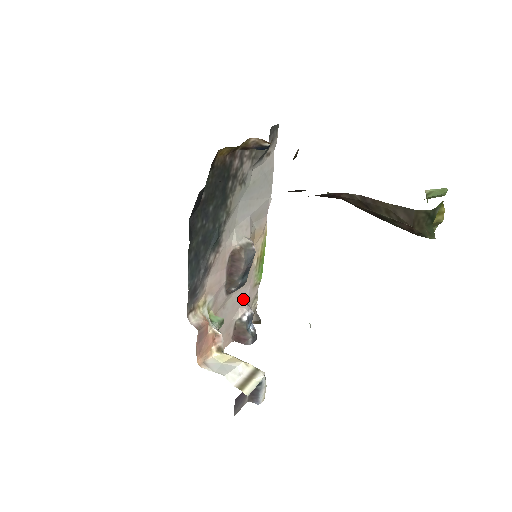
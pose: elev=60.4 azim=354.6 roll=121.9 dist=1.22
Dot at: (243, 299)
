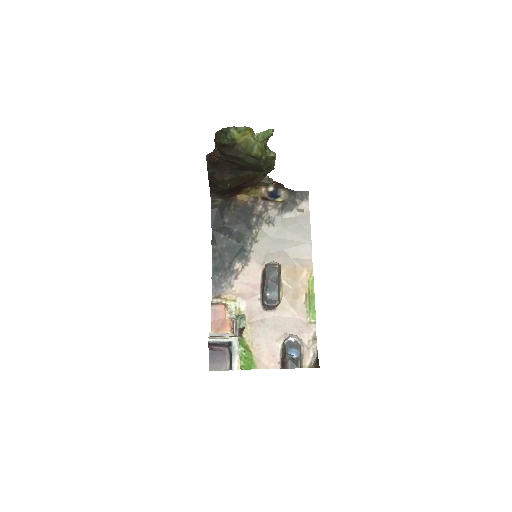
Dot at: (291, 328)
